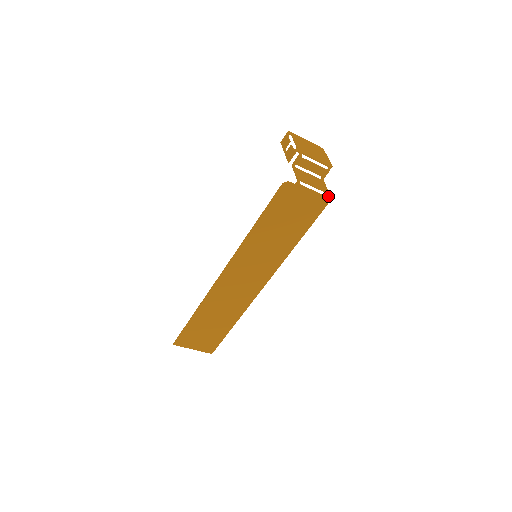
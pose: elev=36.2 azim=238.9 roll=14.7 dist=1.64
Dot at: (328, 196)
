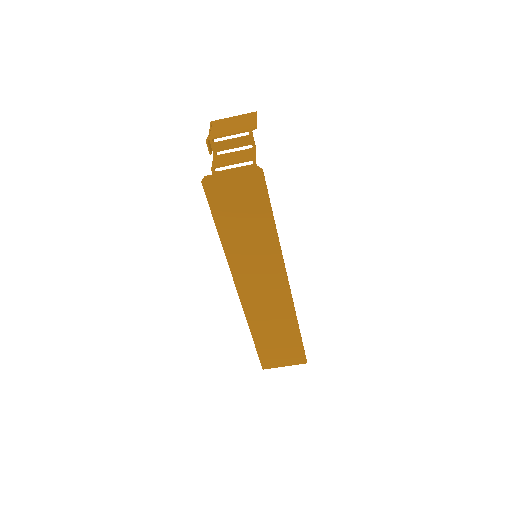
Dot at: (254, 163)
